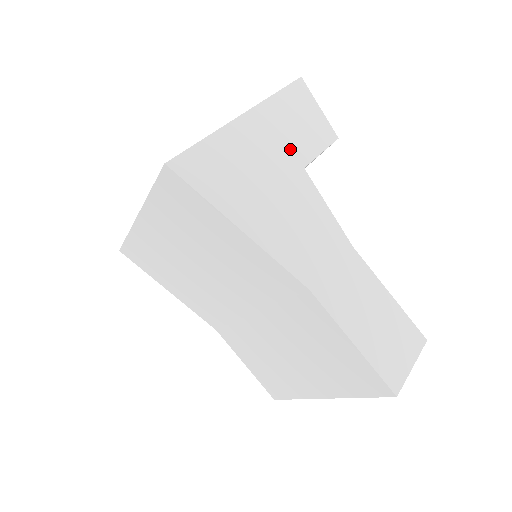
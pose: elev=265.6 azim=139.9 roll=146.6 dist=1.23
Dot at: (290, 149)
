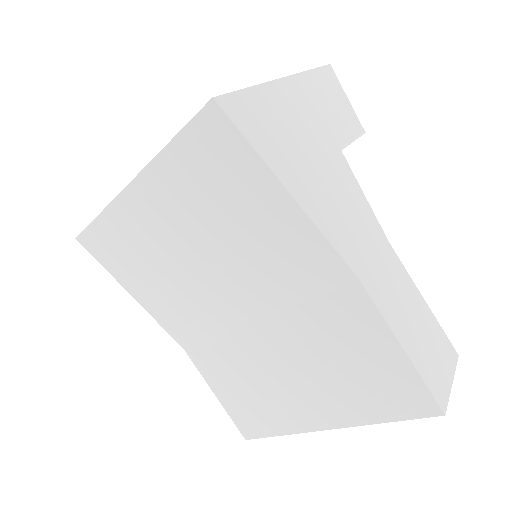
Dot at: (328, 127)
